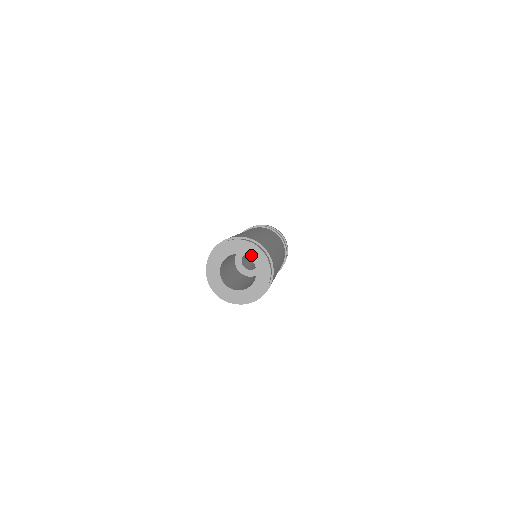
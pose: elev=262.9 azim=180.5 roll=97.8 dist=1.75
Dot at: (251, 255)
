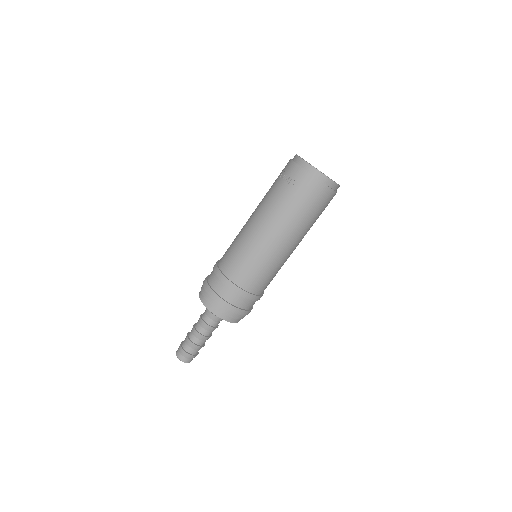
Dot at: occluded
